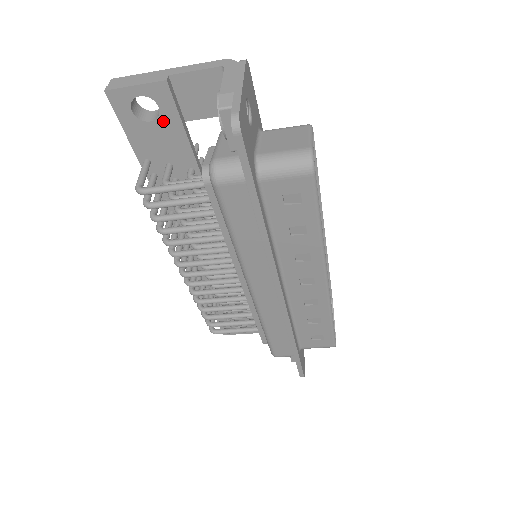
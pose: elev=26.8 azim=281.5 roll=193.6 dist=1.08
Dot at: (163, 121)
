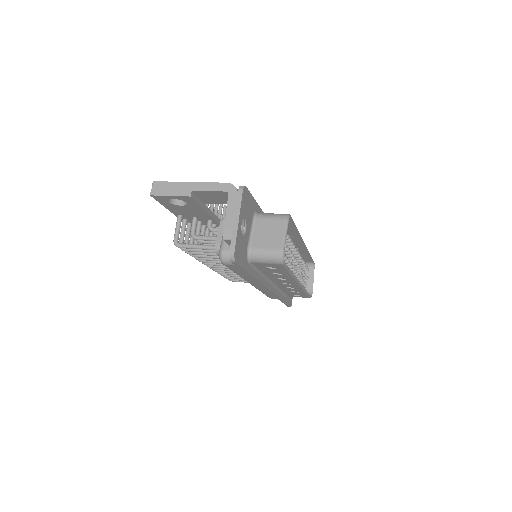
Dot at: (189, 206)
